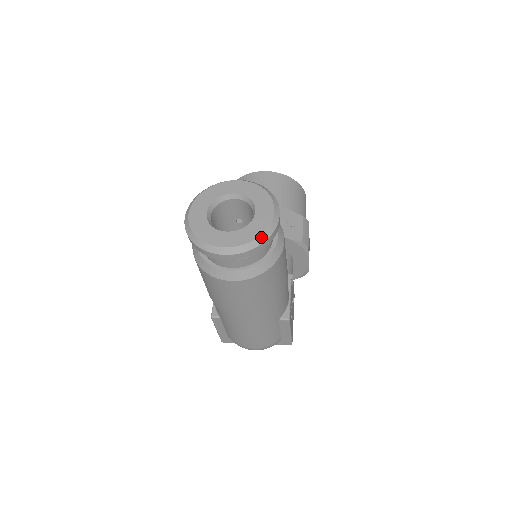
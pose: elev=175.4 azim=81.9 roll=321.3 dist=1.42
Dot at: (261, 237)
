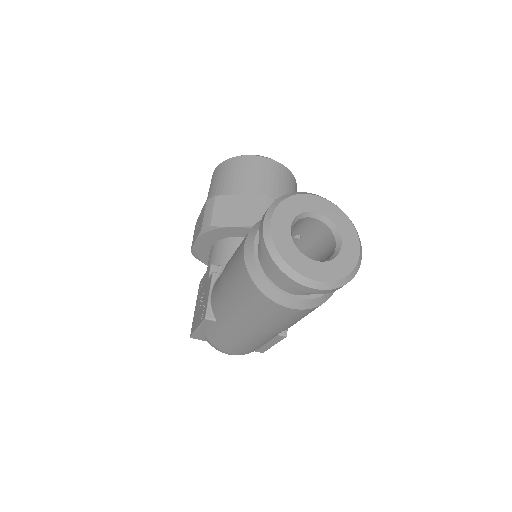
Dot at: (349, 276)
